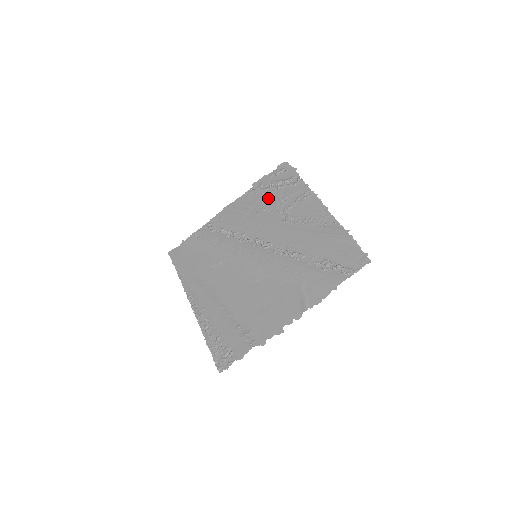
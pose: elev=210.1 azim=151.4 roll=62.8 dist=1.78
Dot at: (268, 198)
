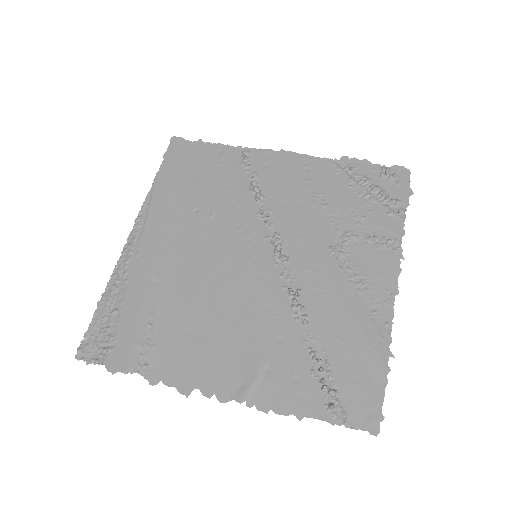
Dot at: (343, 195)
